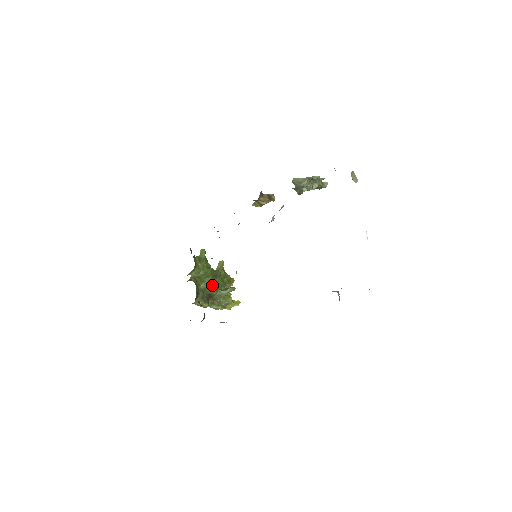
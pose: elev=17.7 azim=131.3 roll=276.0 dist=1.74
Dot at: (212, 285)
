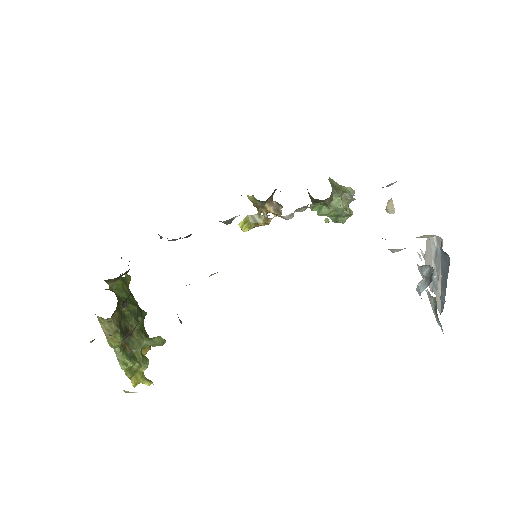
Dot at: (135, 318)
